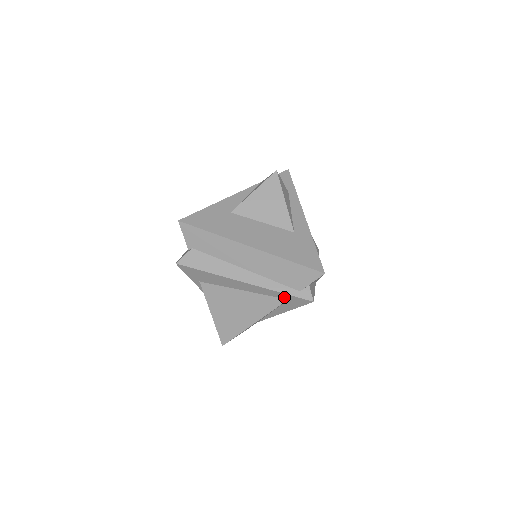
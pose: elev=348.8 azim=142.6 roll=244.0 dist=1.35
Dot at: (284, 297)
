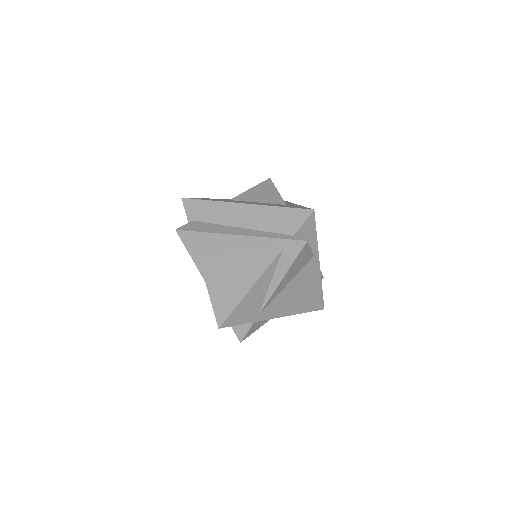
Dot at: (278, 246)
